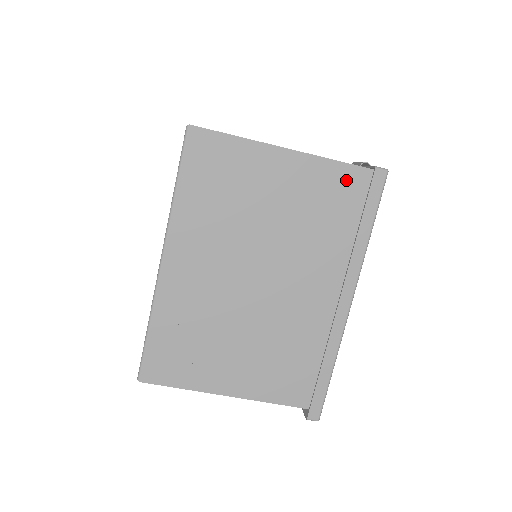
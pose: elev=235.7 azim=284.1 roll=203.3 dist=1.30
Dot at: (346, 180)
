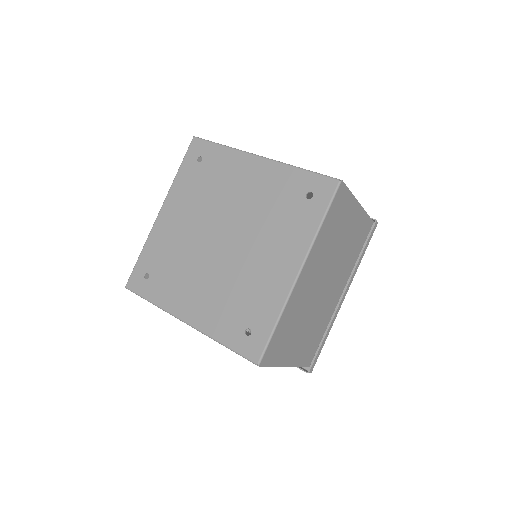
Dot at: (365, 225)
